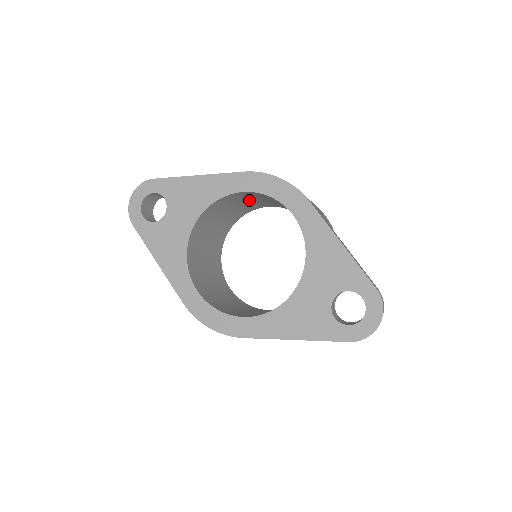
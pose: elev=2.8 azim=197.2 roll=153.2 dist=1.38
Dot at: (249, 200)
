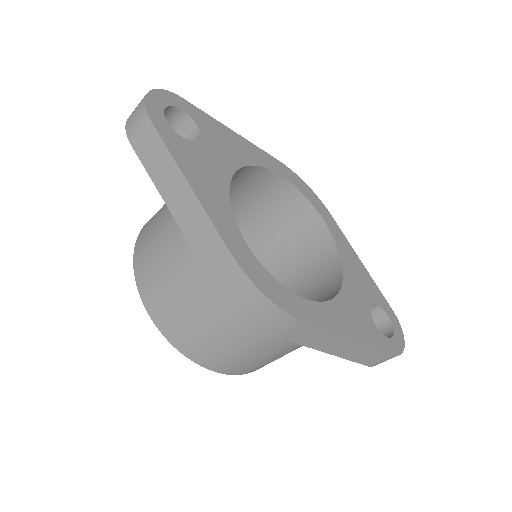
Dot at: (239, 200)
